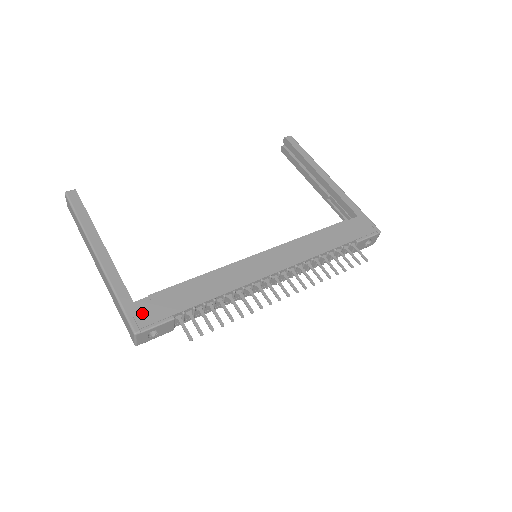
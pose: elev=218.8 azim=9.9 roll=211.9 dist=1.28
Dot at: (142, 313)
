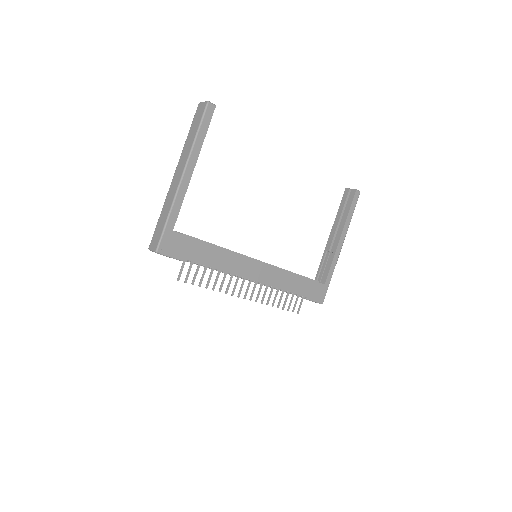
Dot at: (171, 243)
